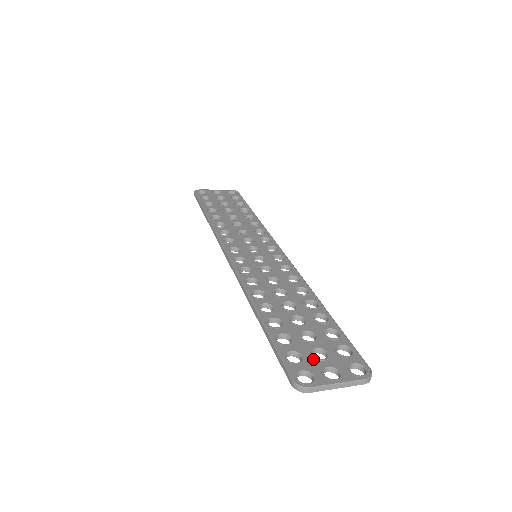
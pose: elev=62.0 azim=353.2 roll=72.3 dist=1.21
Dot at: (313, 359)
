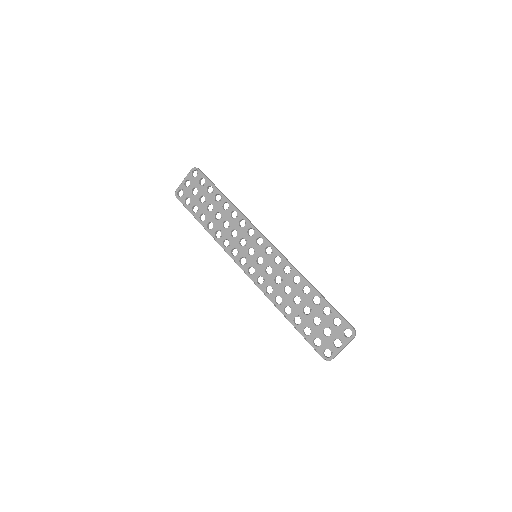
Dot at: (326, 338)
